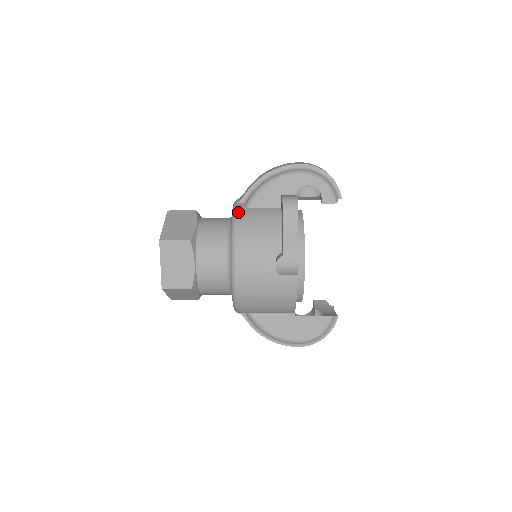
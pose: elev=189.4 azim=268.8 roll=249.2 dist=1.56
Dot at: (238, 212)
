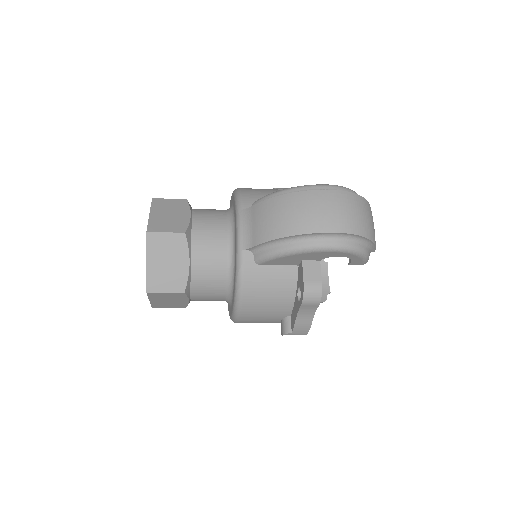
Dot at: (245, 274)
